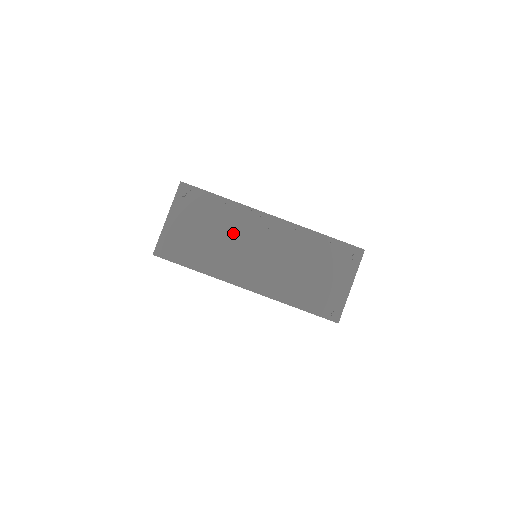
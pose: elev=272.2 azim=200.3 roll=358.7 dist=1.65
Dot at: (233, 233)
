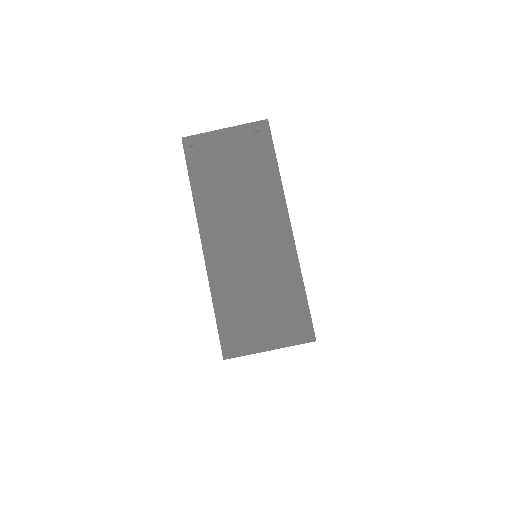
Dot at: (249, 199)
